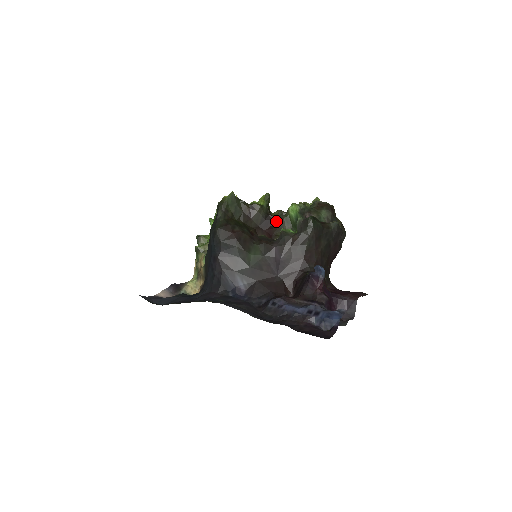
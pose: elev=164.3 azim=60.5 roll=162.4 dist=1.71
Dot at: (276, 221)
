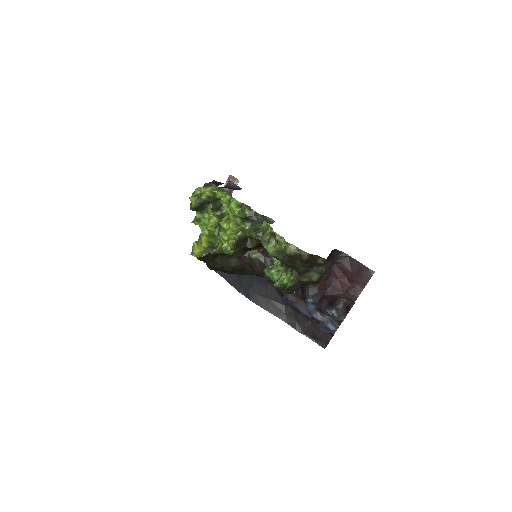
Dot at: occluded
